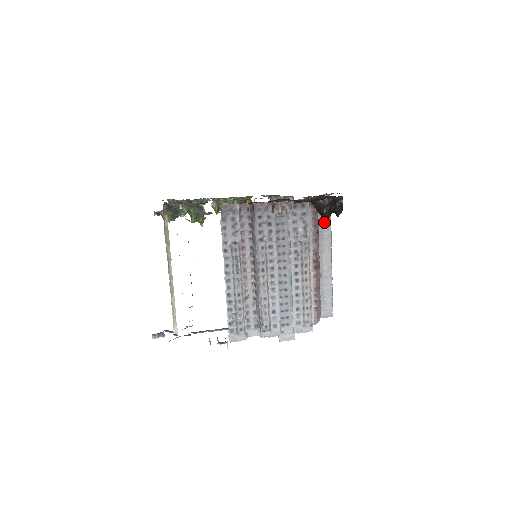
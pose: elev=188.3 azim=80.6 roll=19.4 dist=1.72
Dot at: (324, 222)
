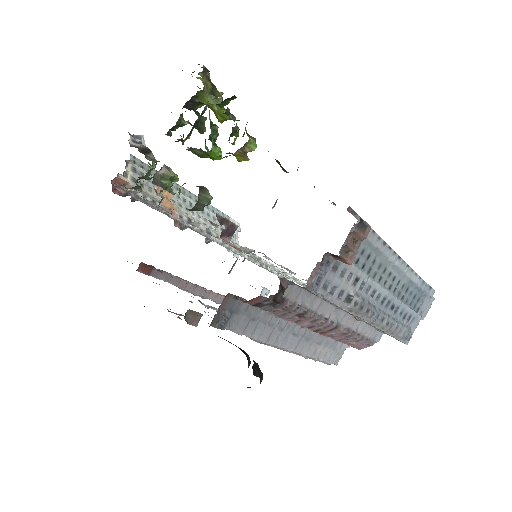
Dot at: occluded
